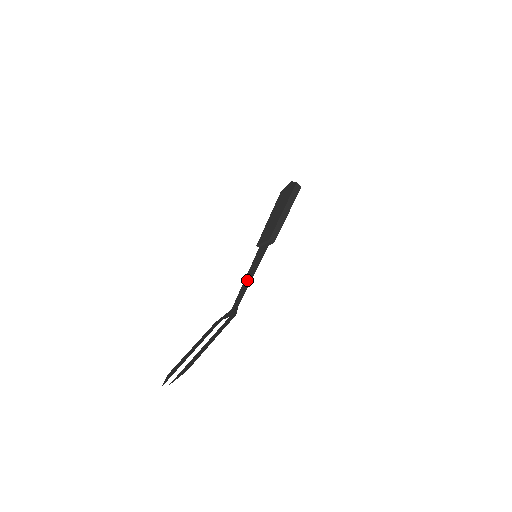
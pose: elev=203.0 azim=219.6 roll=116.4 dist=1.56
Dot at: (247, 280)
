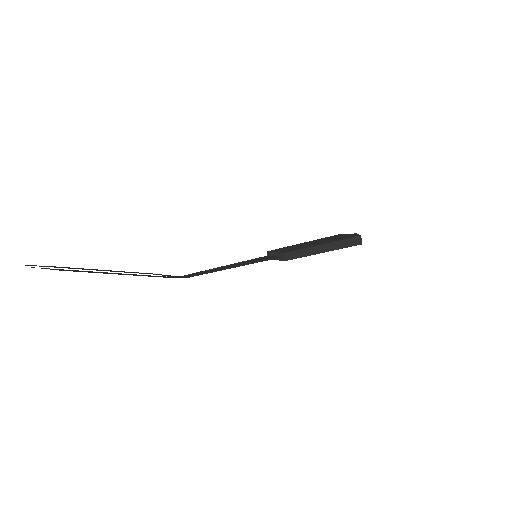
Dot at: (224, 267)
